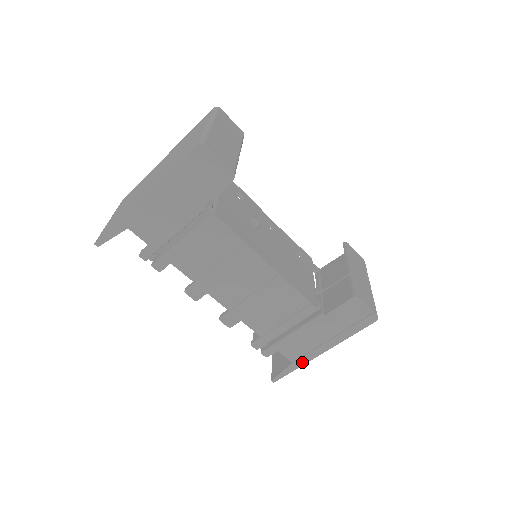
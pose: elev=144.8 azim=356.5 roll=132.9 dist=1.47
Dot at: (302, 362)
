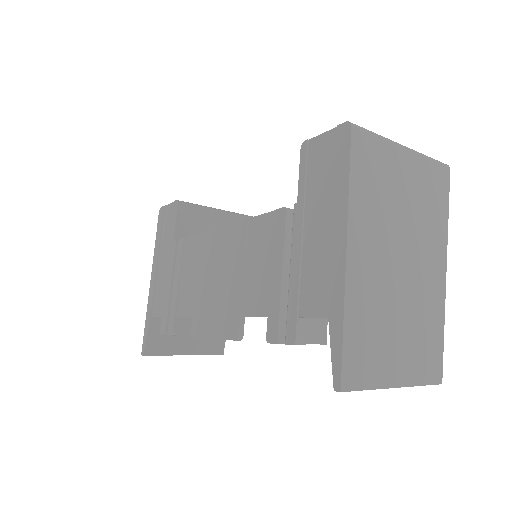
Dot at: (338, 300)
